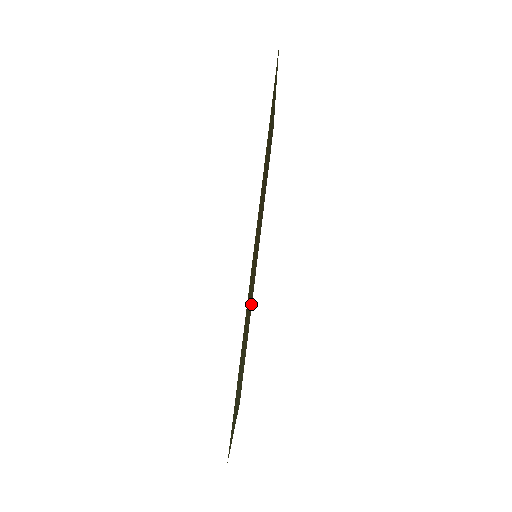
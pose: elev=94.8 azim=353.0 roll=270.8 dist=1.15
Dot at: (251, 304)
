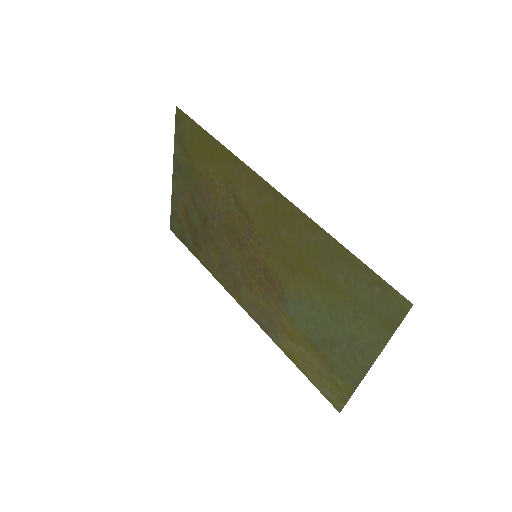
Dot at: (273, 324)
